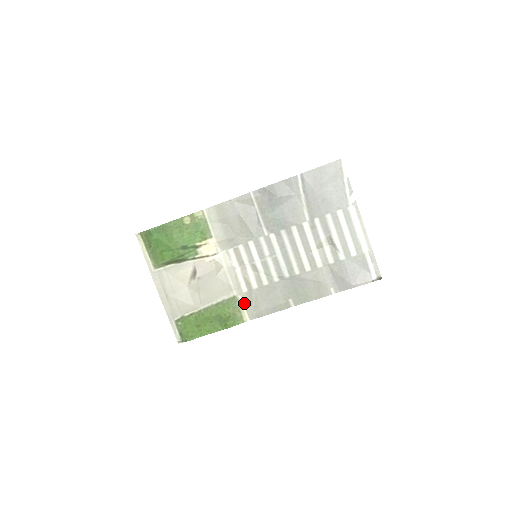
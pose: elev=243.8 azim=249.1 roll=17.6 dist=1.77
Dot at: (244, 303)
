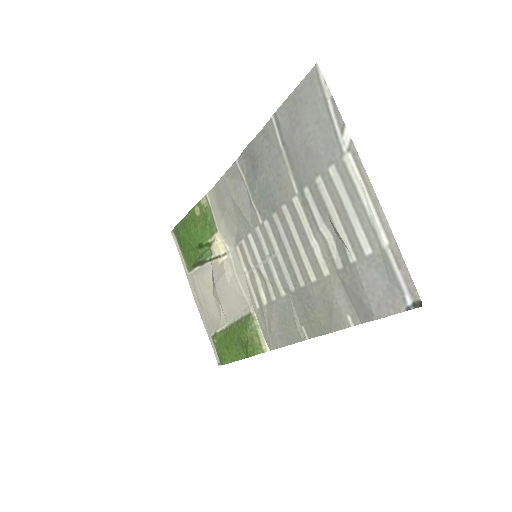
Dot at: (260, 324)
